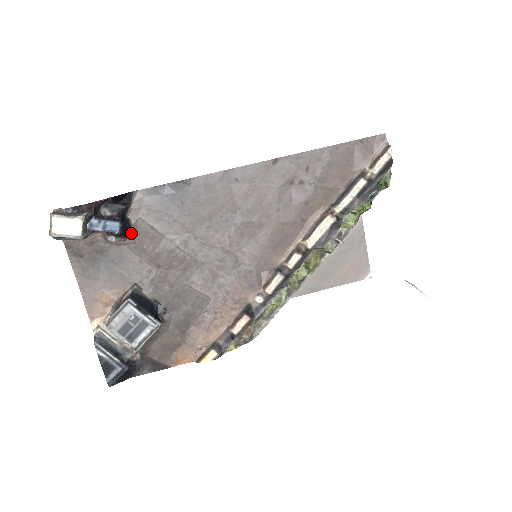
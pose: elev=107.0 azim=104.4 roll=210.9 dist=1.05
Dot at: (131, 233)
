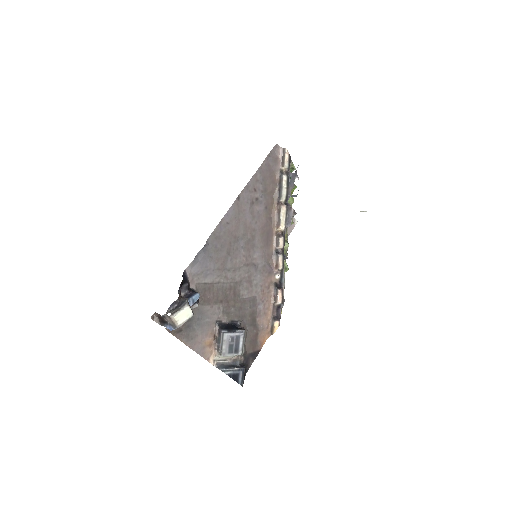
Dot at: occluded
